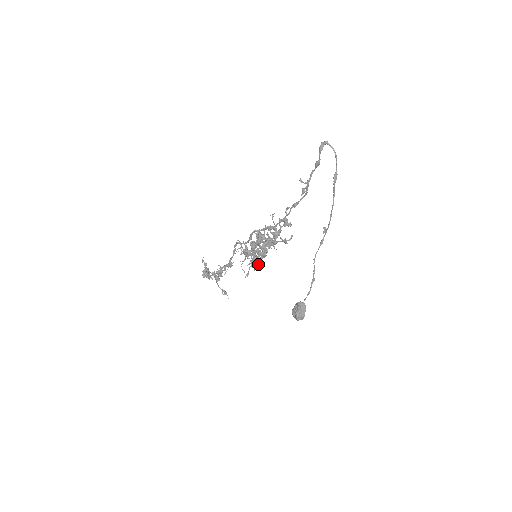
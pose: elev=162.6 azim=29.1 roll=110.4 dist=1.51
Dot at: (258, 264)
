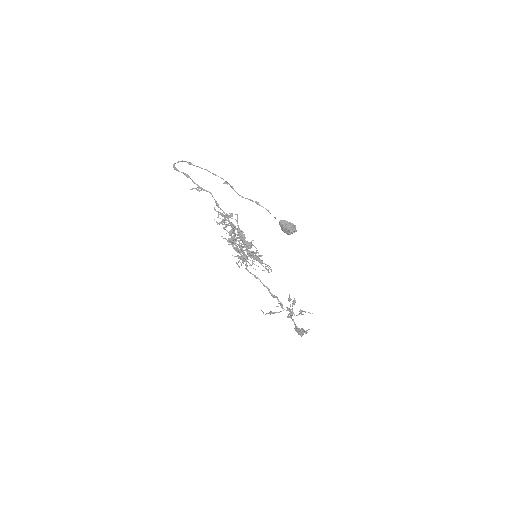
Dot at: (261, 256)
